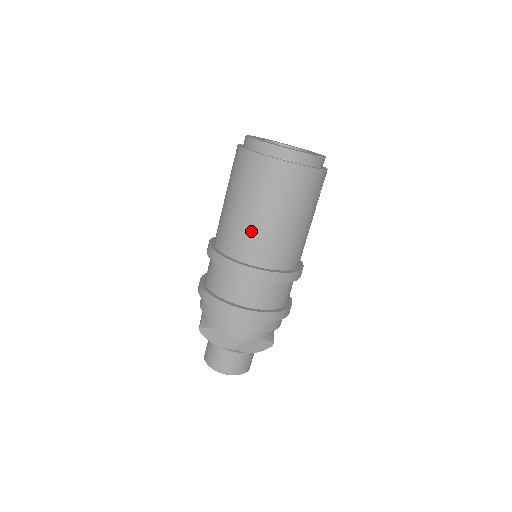
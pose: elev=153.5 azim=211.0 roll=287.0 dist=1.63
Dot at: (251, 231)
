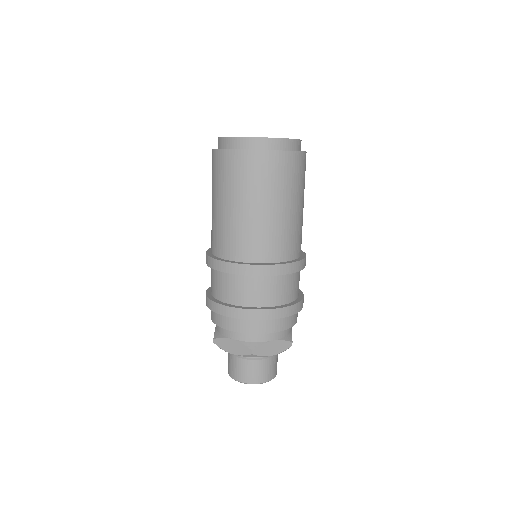
Dot at: (288, 228)
